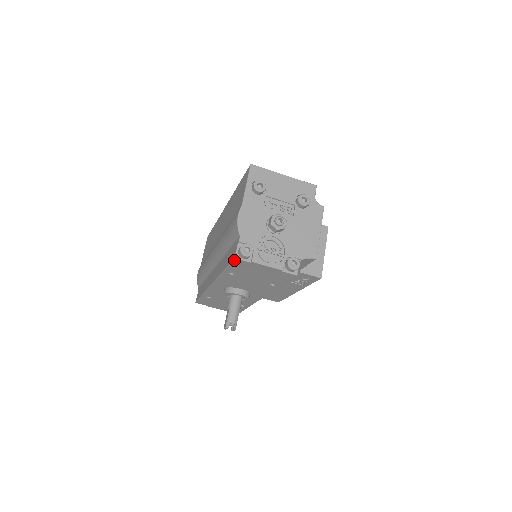
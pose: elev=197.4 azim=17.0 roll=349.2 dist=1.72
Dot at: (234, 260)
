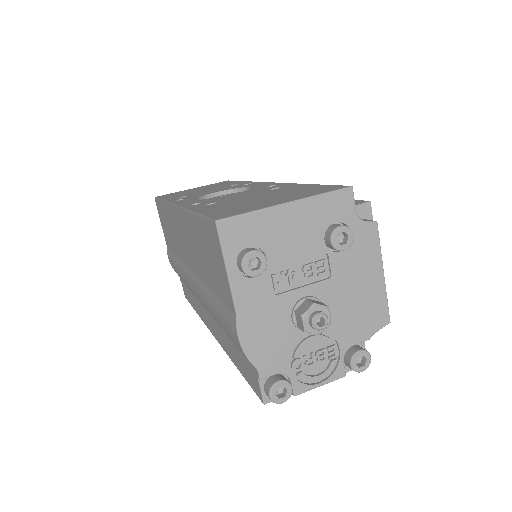
Dot at: (261, 399)
